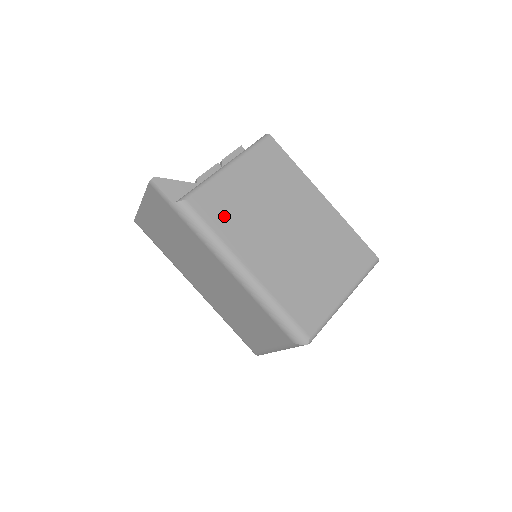
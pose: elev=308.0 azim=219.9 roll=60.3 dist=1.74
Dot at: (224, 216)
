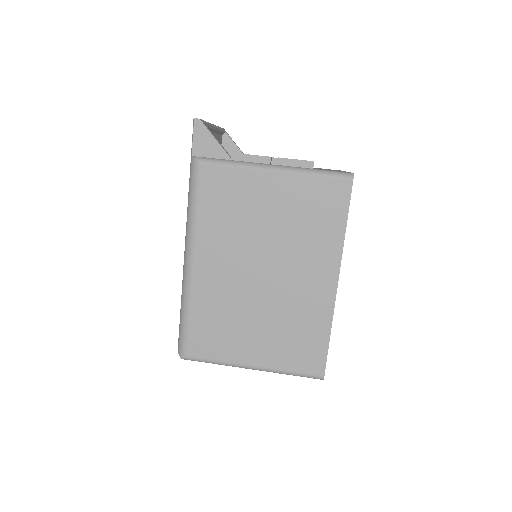
Dot at: (219, 207)
